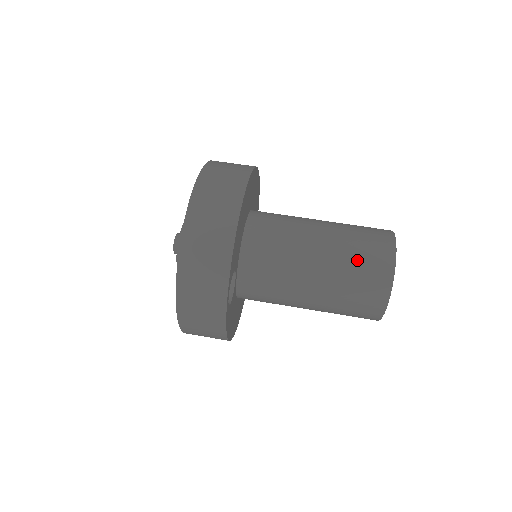
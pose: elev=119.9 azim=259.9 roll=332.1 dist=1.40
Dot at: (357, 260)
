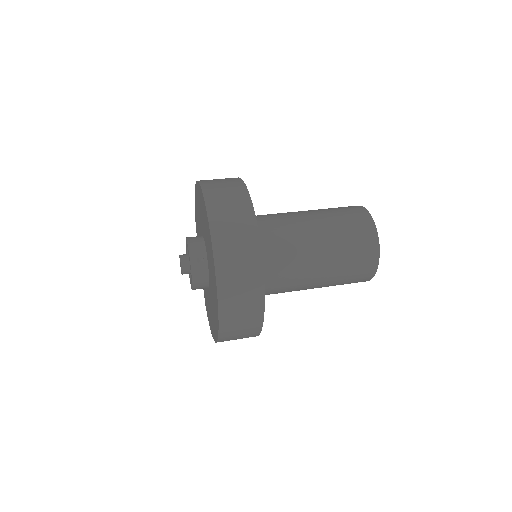
Dot at: (348, 233)
